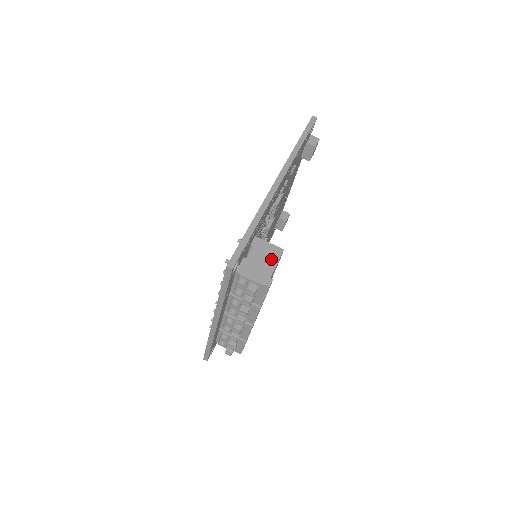
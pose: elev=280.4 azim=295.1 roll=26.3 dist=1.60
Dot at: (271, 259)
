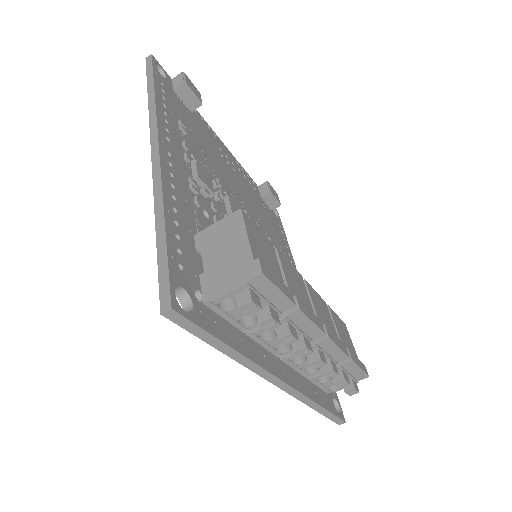
Dot at: (234, 238)
